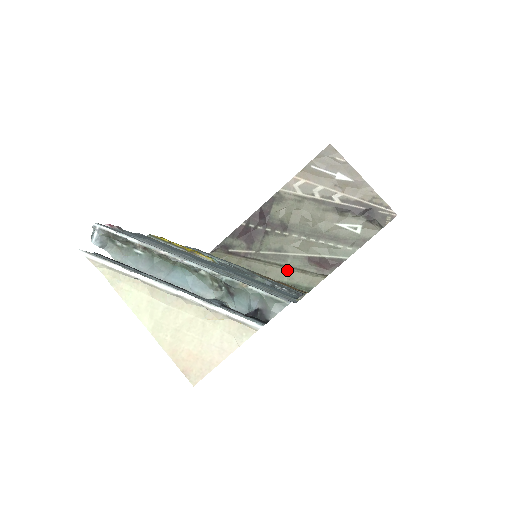
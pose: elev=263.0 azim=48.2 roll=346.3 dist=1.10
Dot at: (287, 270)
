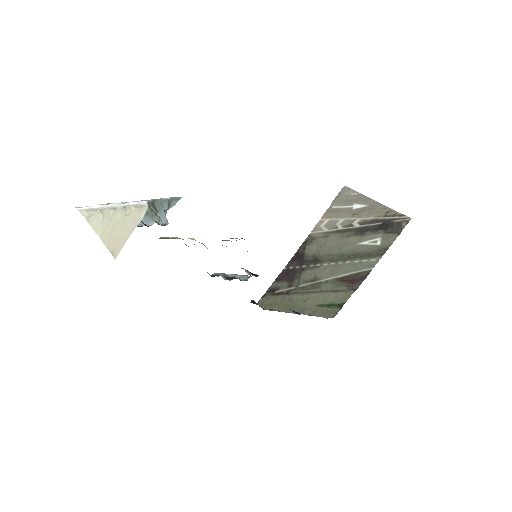
Dot at: (321, 294)
